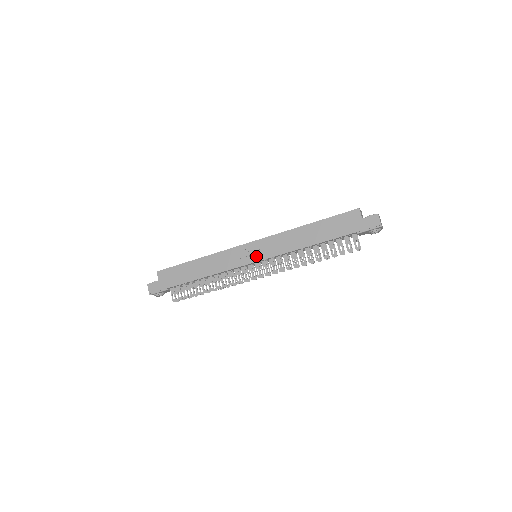
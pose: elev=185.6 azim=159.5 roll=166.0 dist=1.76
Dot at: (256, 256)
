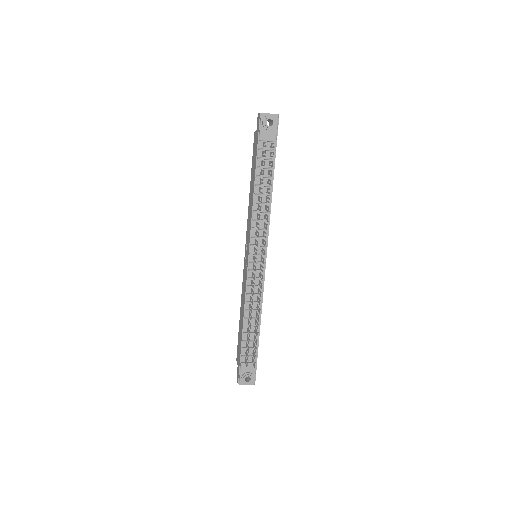
Dot at: (247, 253)
